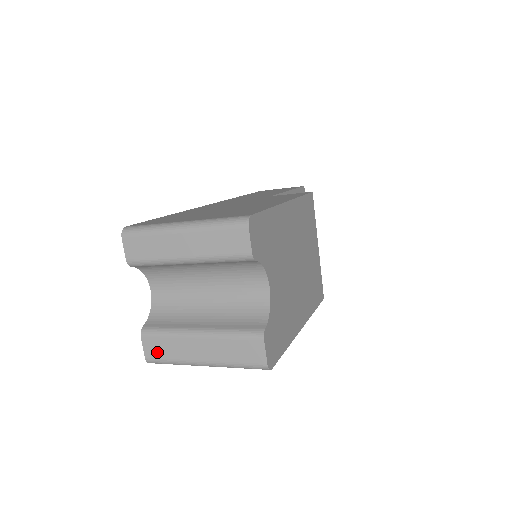
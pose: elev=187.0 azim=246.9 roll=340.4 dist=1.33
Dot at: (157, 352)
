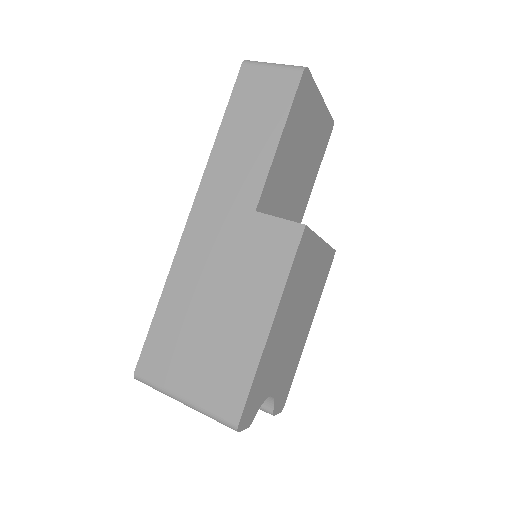
Dot at: occluded
